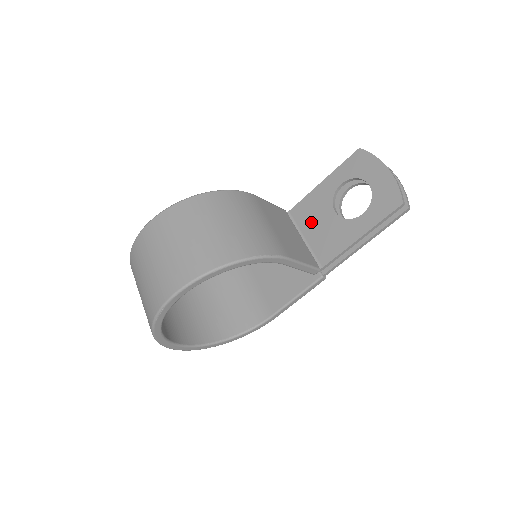
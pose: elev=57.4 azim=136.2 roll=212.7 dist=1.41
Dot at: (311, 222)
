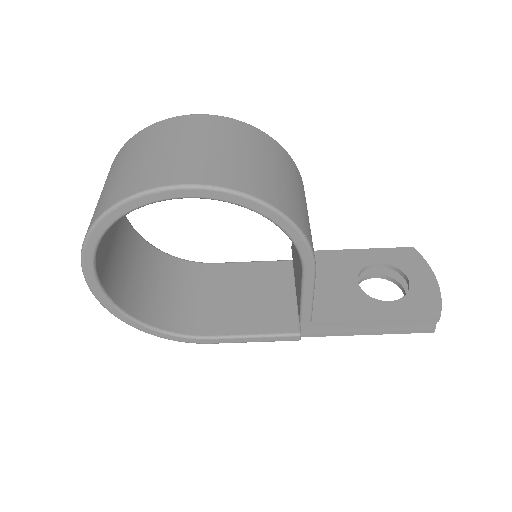
Dot at: (324, 274)
